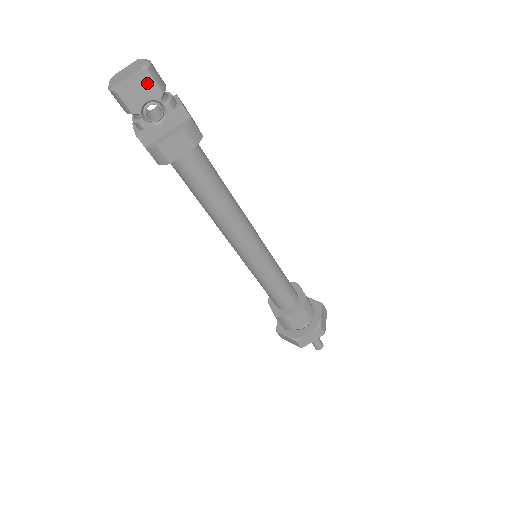
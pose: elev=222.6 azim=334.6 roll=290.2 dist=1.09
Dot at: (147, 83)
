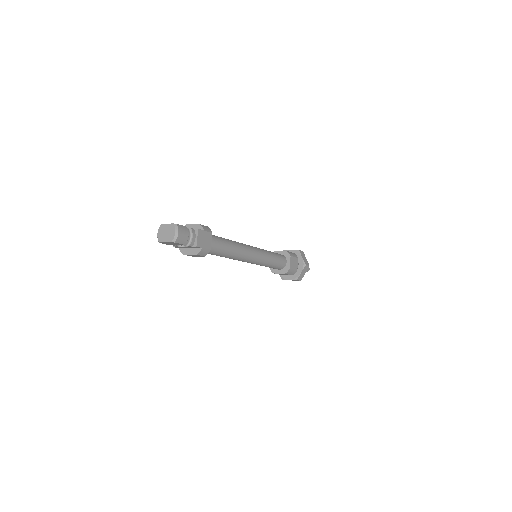
Dot at: (176, 243)
